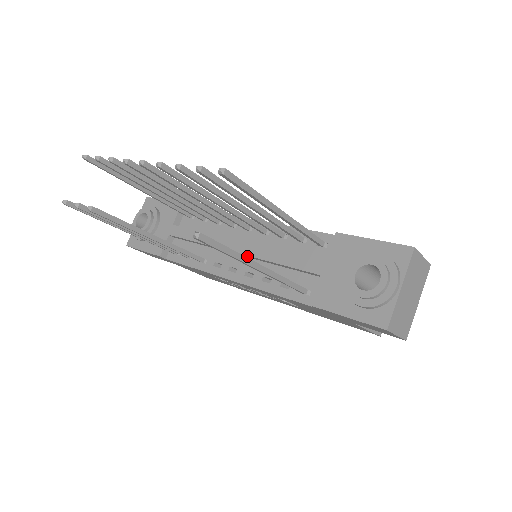
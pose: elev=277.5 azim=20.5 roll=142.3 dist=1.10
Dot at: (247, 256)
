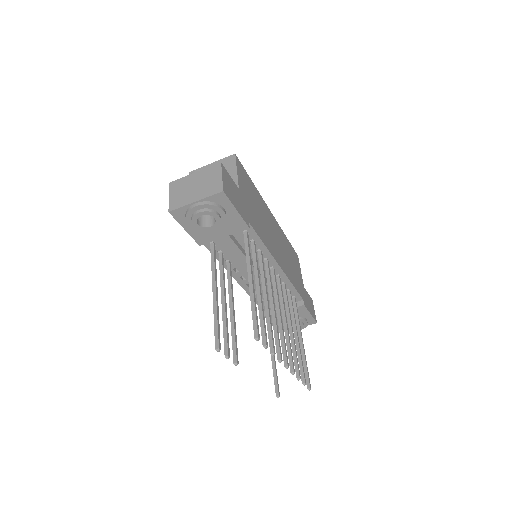
Dot at: occluded
